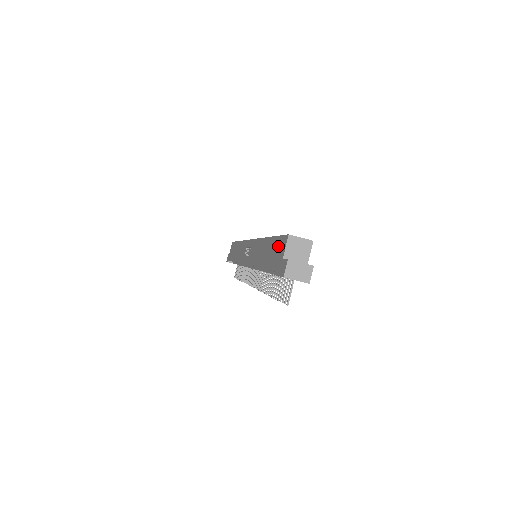
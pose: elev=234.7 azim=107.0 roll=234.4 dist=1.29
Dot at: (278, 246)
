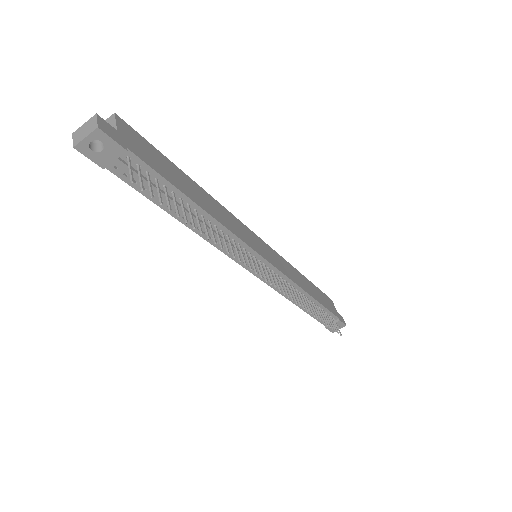
Dot at: occluded
